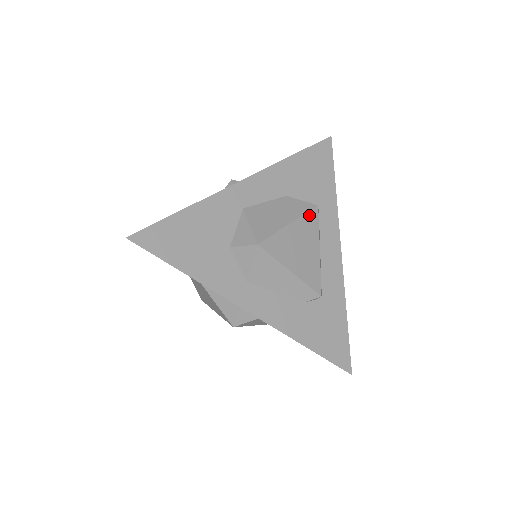
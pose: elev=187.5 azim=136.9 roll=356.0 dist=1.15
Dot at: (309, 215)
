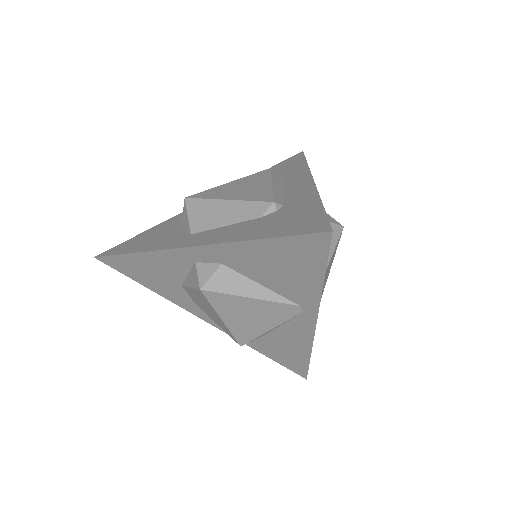
Dot at: (257, 174)
